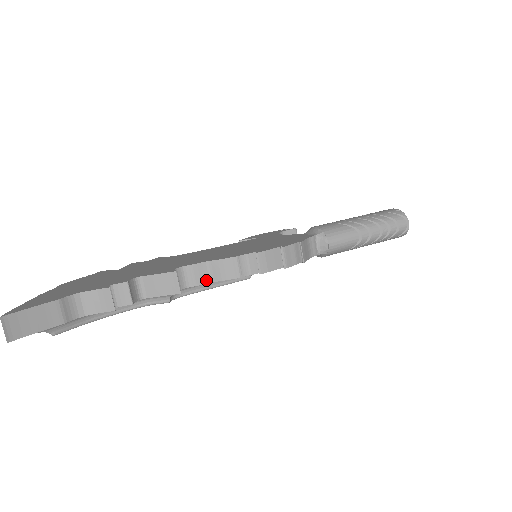
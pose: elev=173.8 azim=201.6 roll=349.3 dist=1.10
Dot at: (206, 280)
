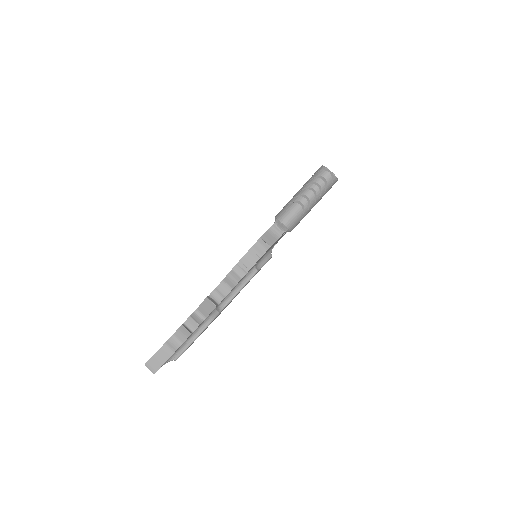
Dot at: (229, 290)
